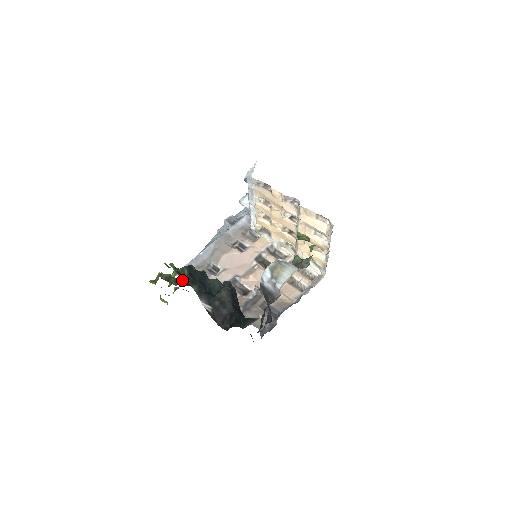
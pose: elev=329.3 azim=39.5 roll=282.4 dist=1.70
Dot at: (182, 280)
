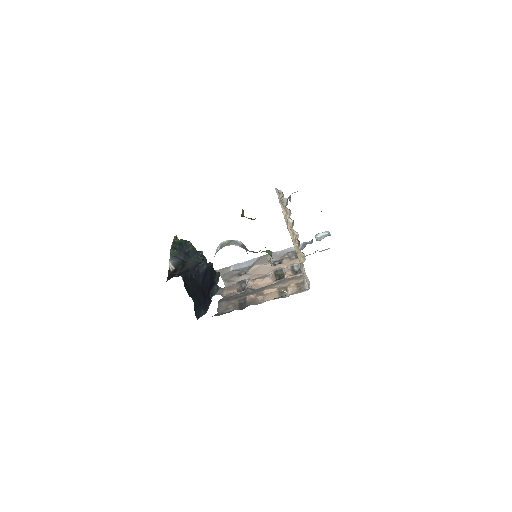
Dot at: occluded
